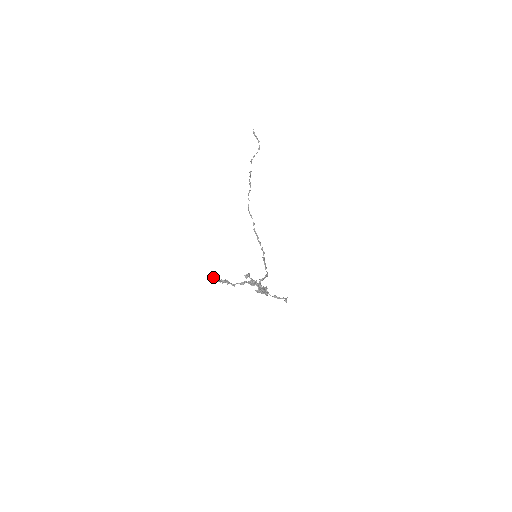
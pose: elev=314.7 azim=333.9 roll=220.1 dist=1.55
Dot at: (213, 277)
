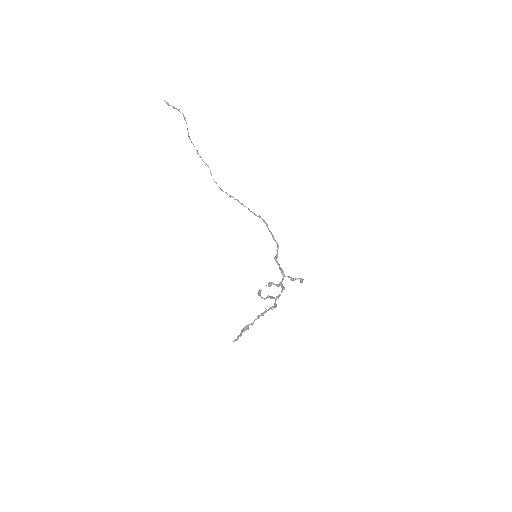
Dot at: (234, 341)
